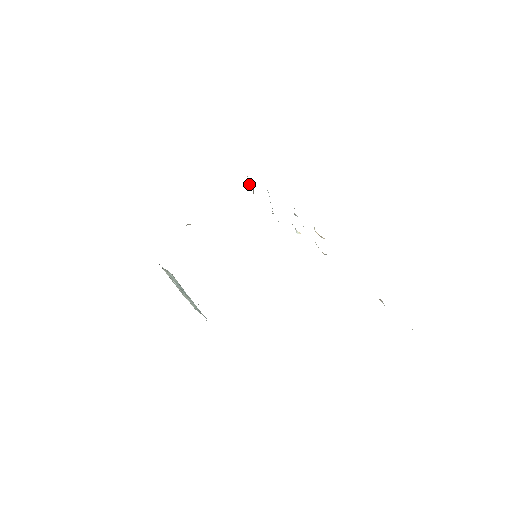
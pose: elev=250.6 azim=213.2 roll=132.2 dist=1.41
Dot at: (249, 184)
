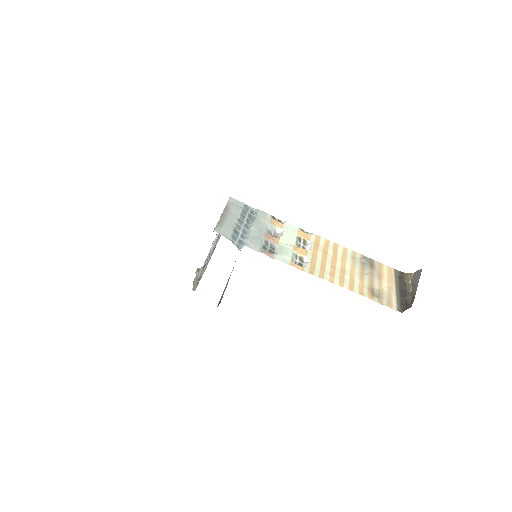
Dot at: occluded
